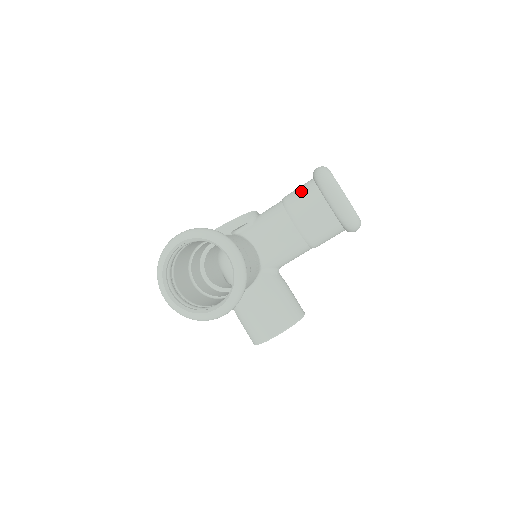
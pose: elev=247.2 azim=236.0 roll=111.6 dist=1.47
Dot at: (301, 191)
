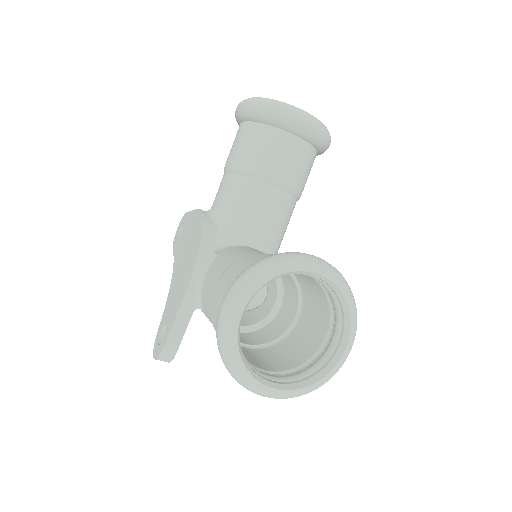
Dot at: (250, 144)
